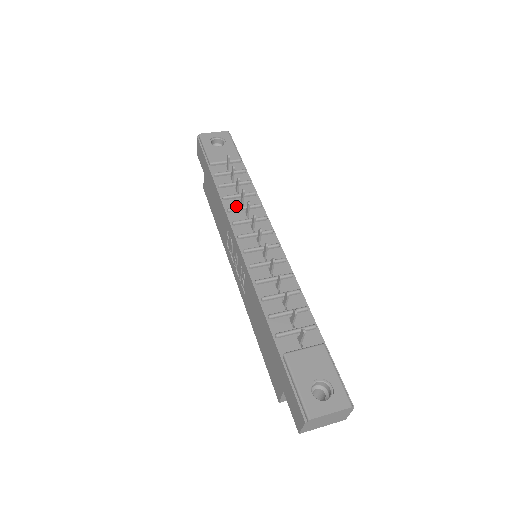
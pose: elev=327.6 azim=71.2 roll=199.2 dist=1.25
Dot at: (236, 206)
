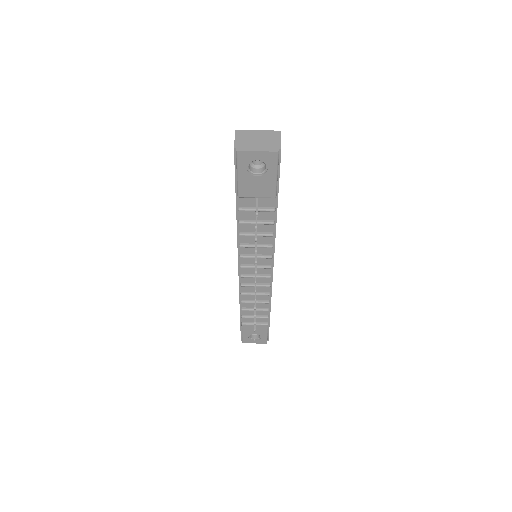
Dot at: (249, 241)
